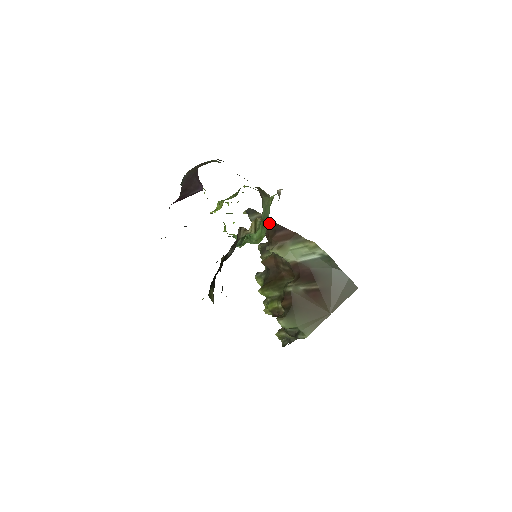
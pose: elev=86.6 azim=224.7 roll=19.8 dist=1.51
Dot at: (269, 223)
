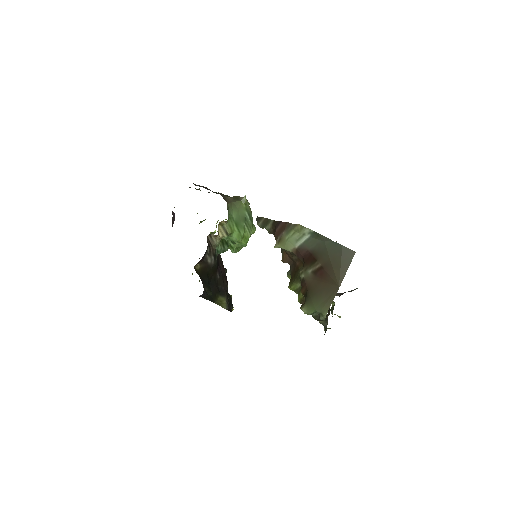
Dot at: (271, 223)
